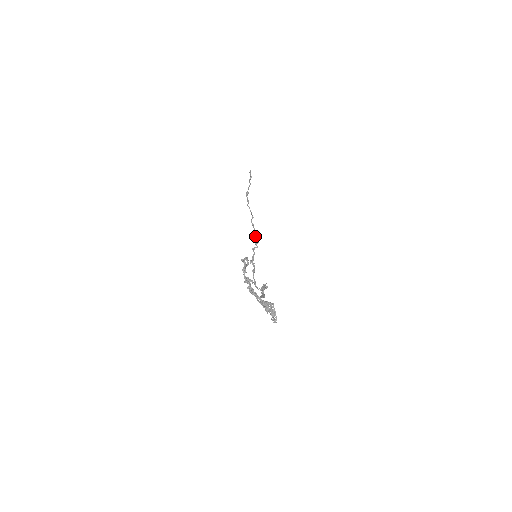
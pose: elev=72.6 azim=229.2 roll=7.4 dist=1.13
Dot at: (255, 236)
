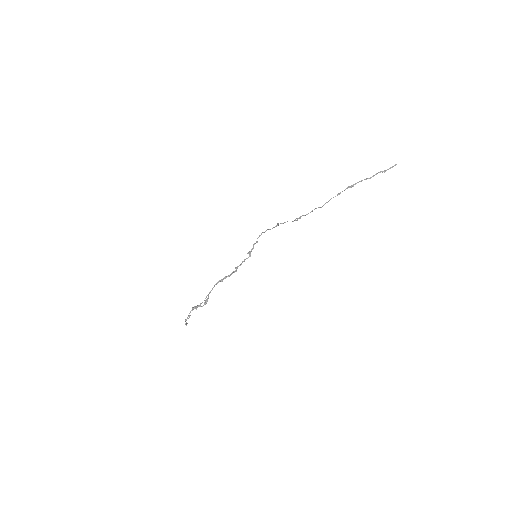
Dot at: occluded
